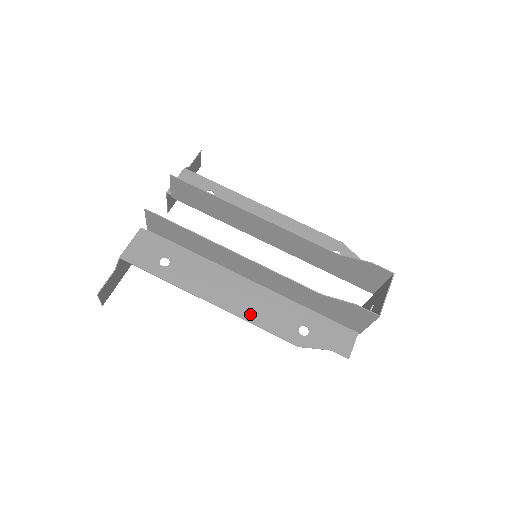
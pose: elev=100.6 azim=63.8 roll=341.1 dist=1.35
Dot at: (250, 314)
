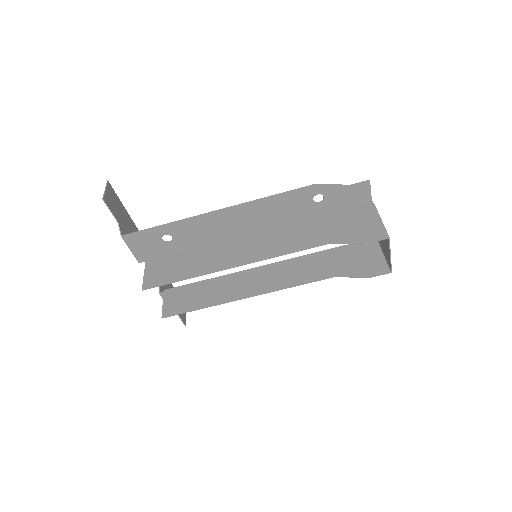
Dot at: occluded
